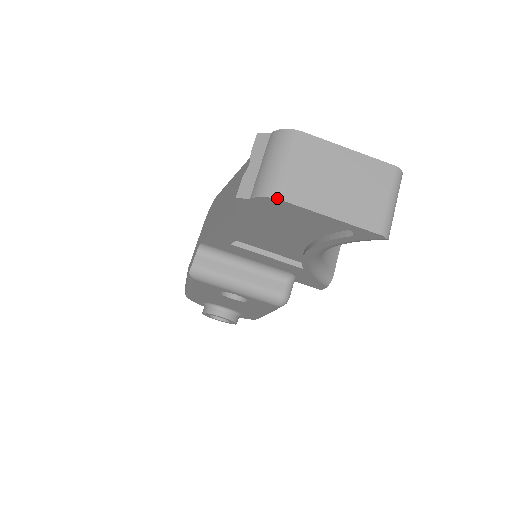
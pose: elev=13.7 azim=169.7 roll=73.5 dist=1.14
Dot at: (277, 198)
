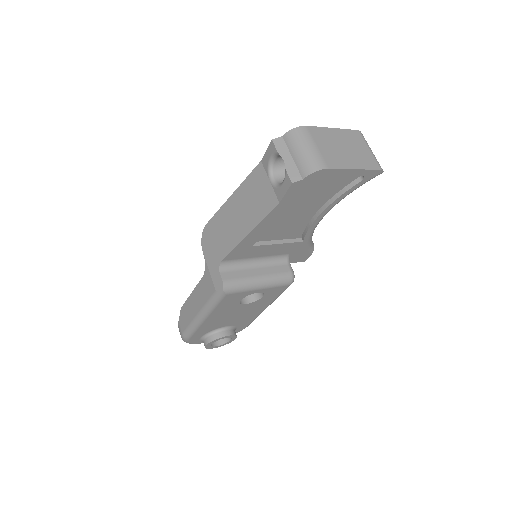
Dot at: (325, 168)
